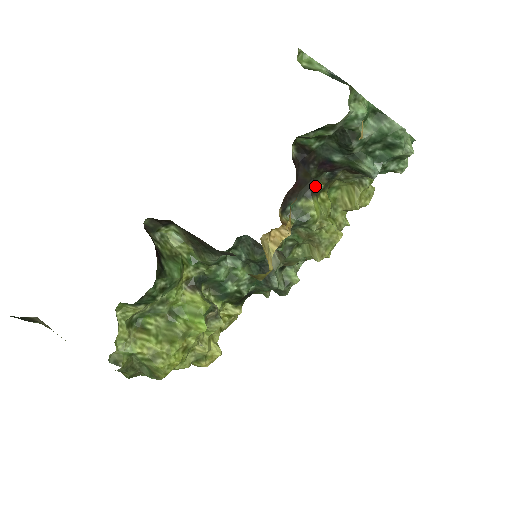
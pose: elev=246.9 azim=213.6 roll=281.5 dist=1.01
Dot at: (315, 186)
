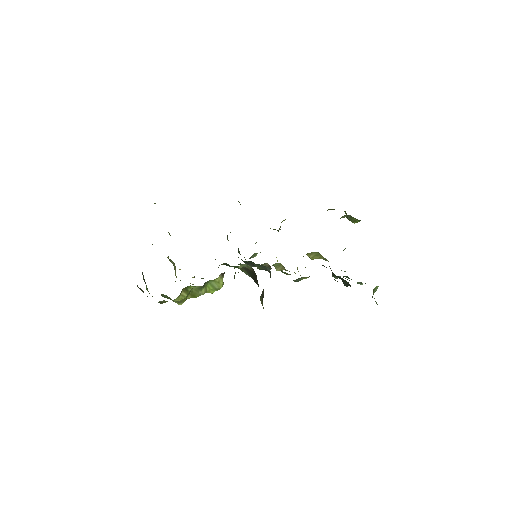
Dot at: occluded
